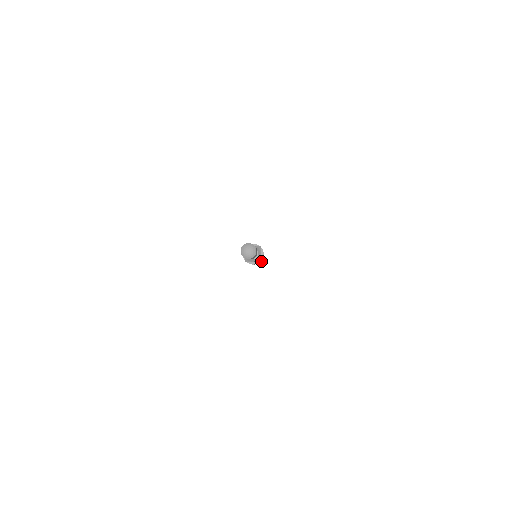
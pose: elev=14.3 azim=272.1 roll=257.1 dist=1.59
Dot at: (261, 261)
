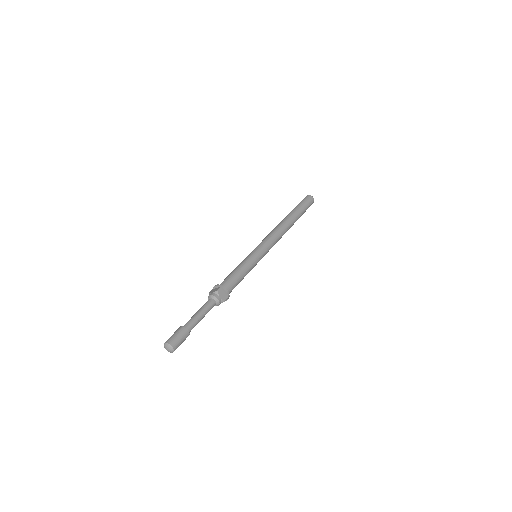
Dot at: (286, 231)
